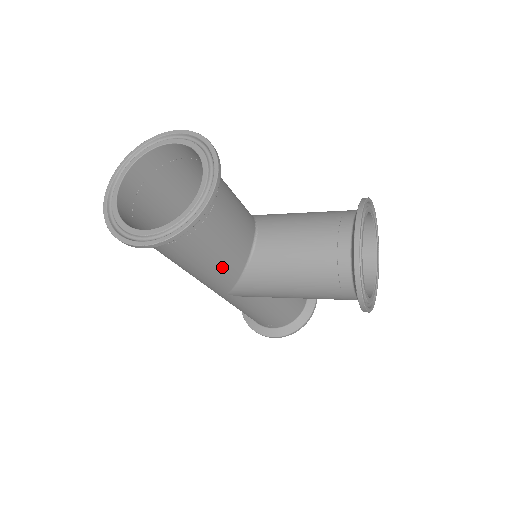
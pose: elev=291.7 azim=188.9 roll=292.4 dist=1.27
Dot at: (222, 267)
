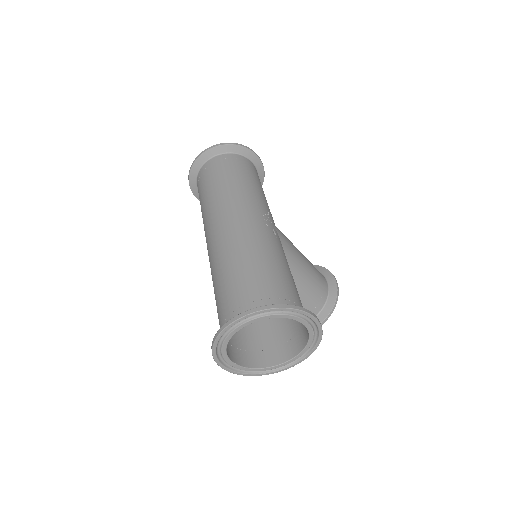
Dot at: occluded
